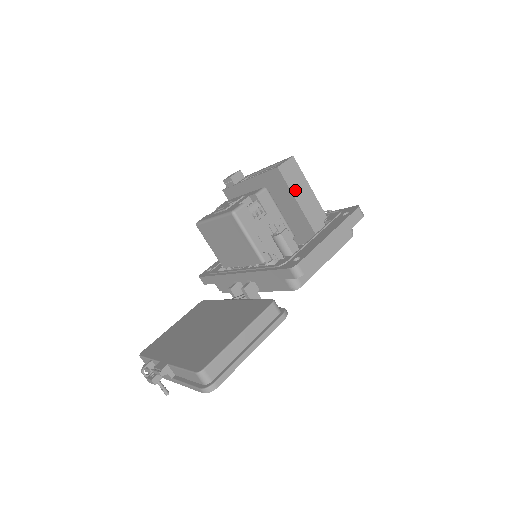
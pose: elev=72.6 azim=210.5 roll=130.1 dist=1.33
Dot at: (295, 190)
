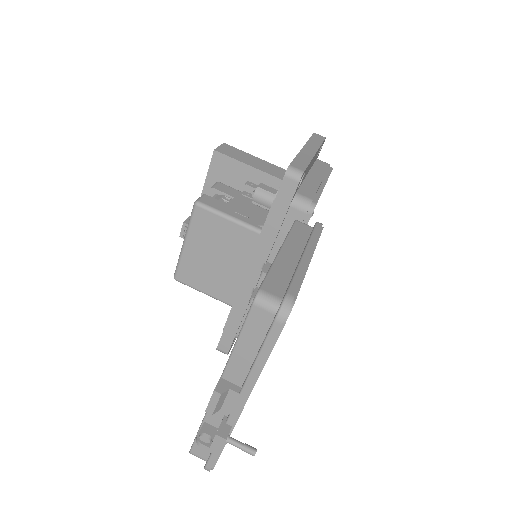
Dot at: (246, 161)
